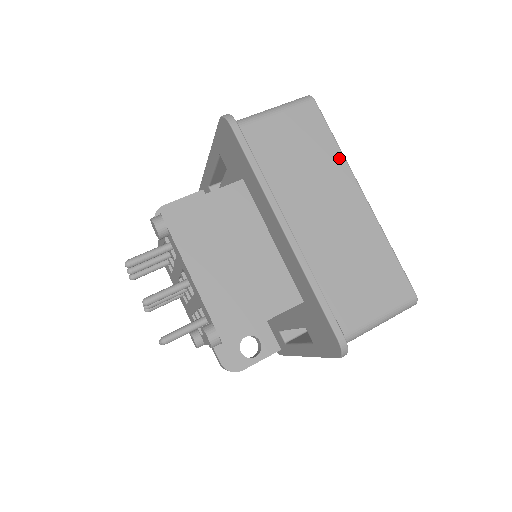
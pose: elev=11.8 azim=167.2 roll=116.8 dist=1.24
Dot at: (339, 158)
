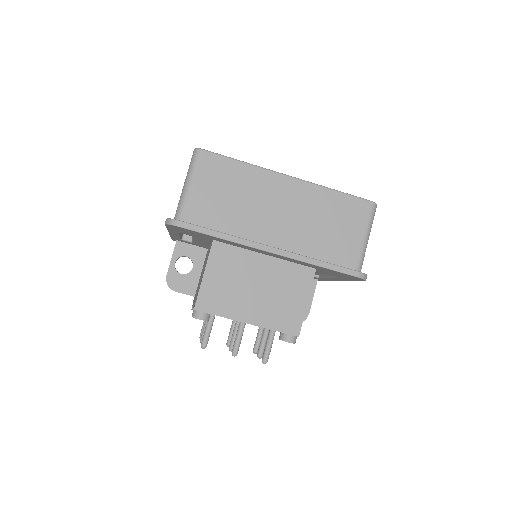
Dot at: (254, 170)
